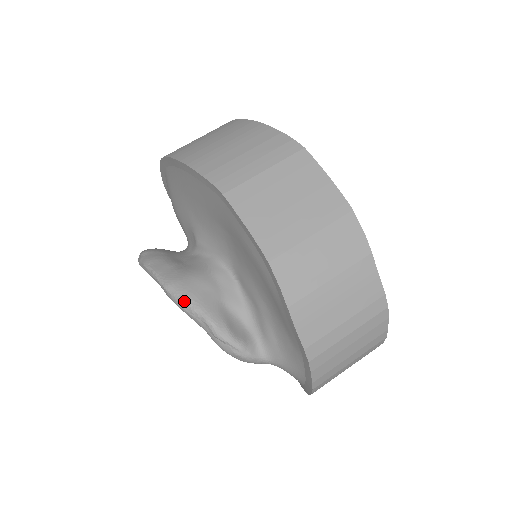
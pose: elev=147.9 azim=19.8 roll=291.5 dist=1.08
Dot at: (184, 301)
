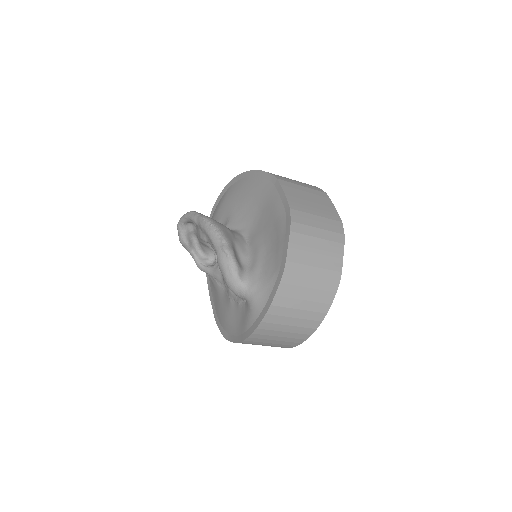
Dot at: (214, 226)
